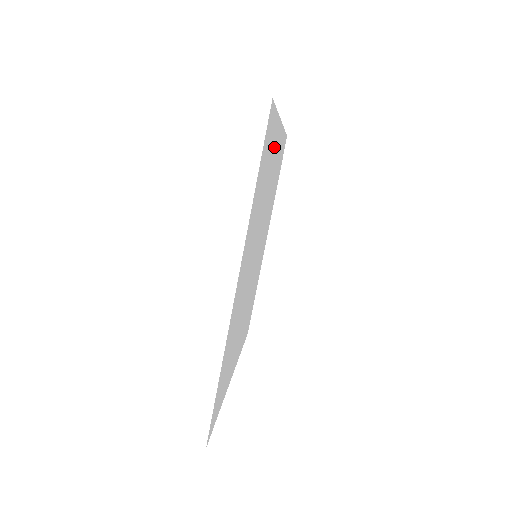
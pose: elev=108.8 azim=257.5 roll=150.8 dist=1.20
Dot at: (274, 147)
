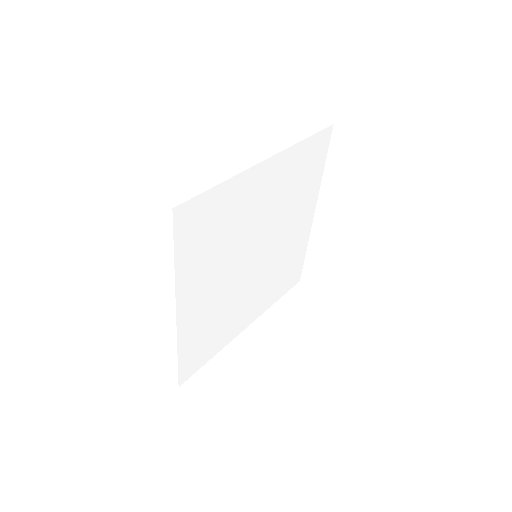
Dot at: (308, 199)
